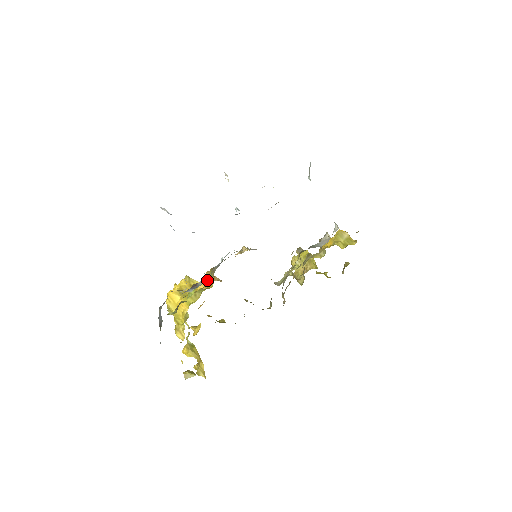
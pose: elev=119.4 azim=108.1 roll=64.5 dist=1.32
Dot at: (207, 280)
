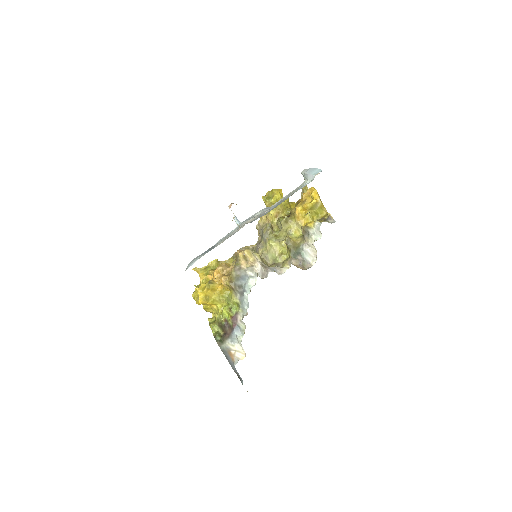
Dot at: (232, 301)
